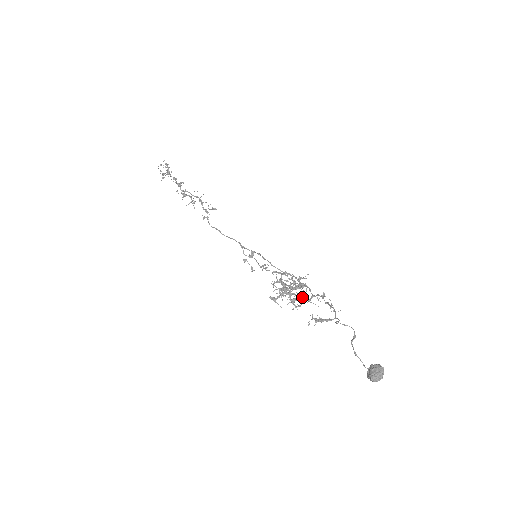
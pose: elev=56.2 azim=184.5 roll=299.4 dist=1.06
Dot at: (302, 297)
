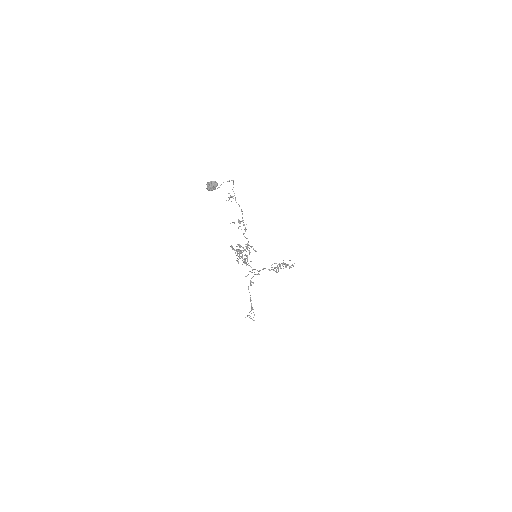
Dot at: (240, 221)
